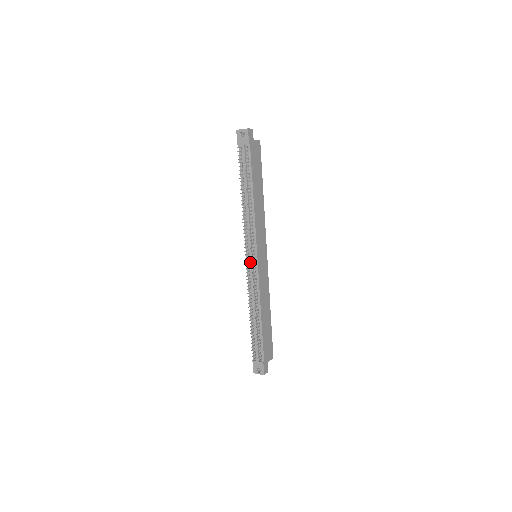
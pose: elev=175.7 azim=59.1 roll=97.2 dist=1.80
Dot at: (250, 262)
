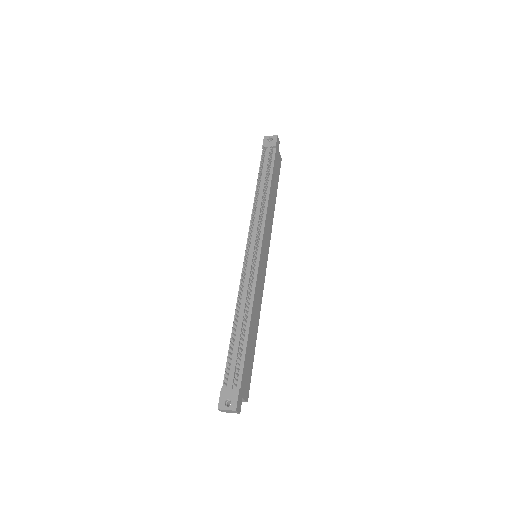
Dot at: (250, 254)
